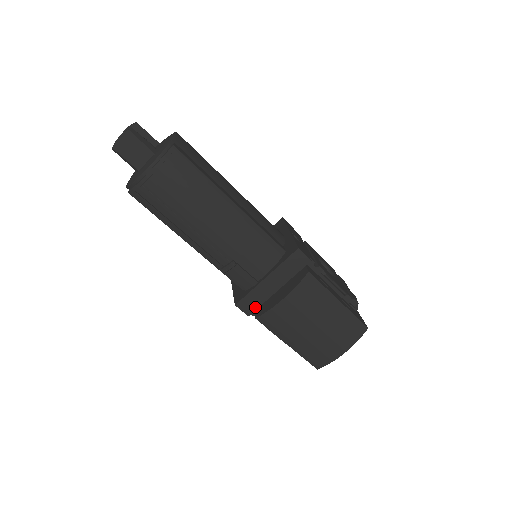
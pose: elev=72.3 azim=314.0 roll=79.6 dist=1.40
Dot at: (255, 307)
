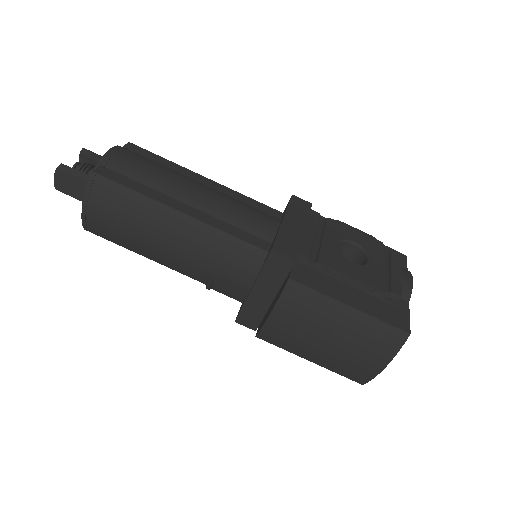
Dot at: (258, 321)
